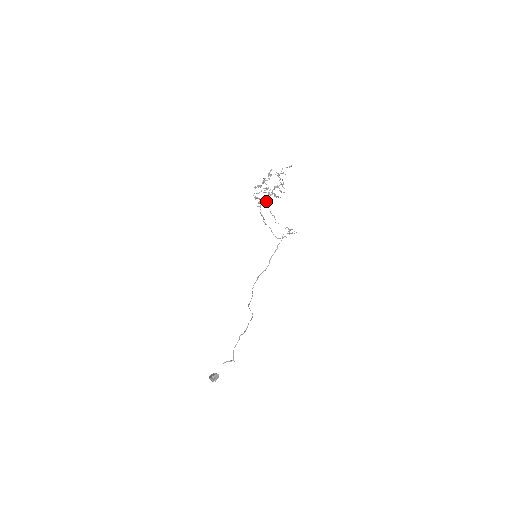
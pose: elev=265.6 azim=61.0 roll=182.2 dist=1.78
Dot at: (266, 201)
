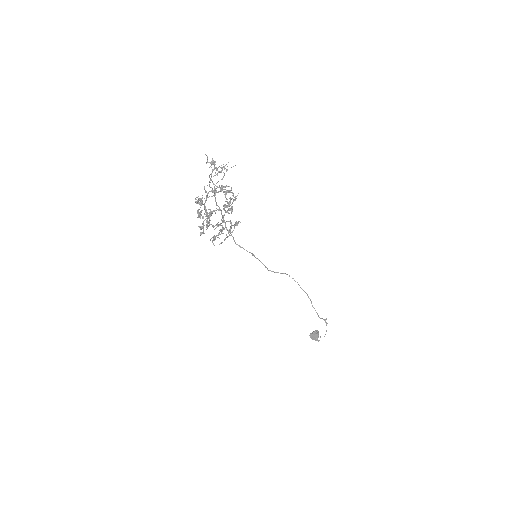
Dot at: (230, 227)
